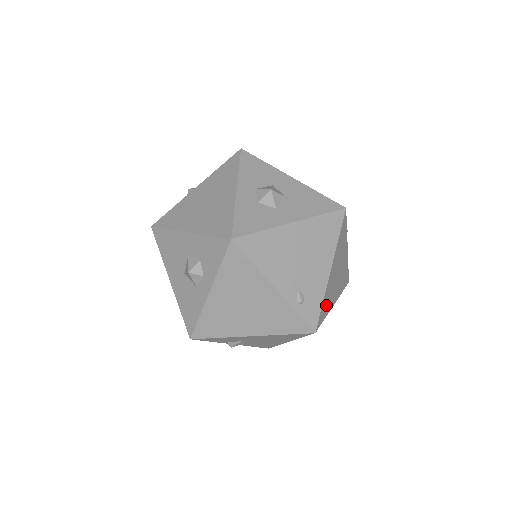
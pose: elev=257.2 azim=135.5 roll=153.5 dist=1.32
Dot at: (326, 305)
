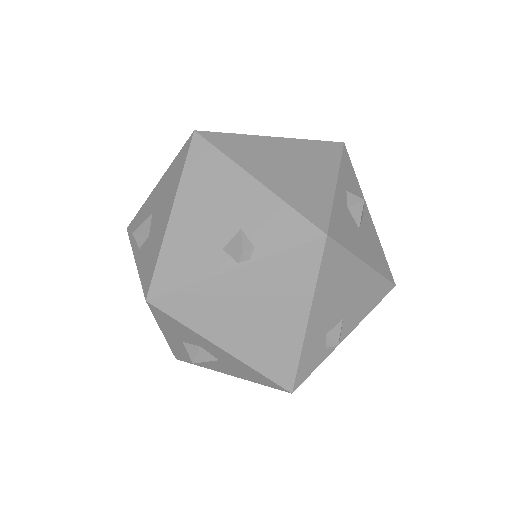
Dot at: occluded
